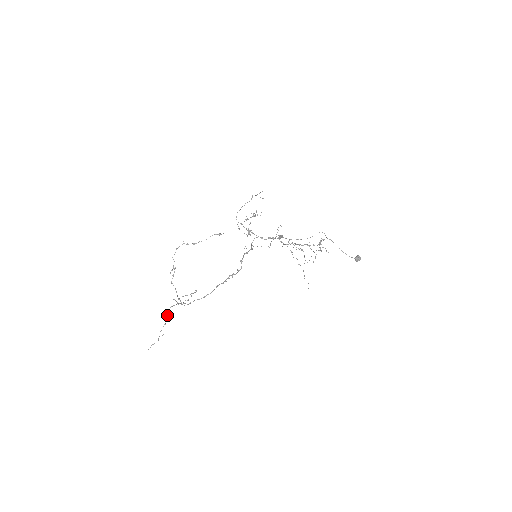
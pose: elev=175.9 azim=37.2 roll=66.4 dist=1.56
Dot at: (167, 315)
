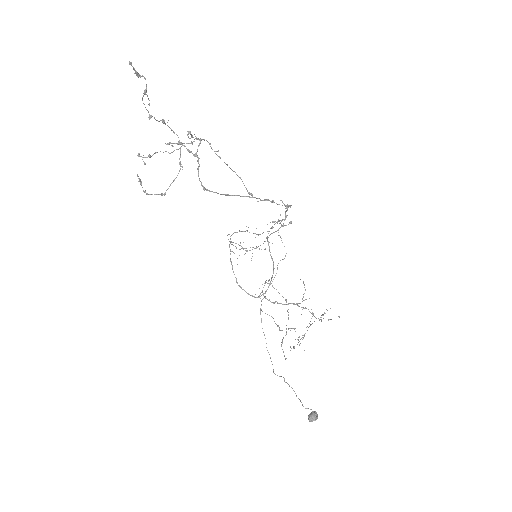
Dot at: (163, 120)
